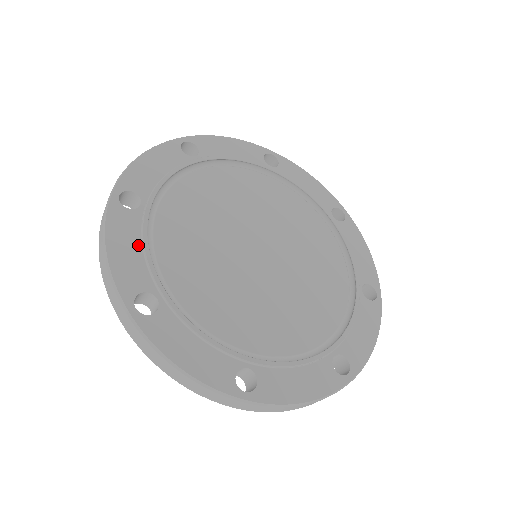
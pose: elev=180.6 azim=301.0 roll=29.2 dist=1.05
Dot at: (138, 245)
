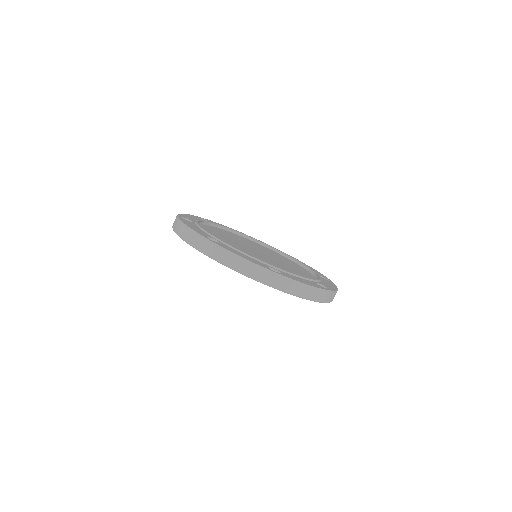
Dot at: (199, 228)
